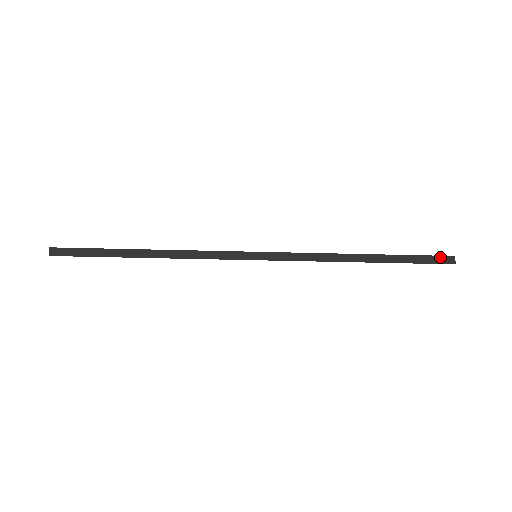
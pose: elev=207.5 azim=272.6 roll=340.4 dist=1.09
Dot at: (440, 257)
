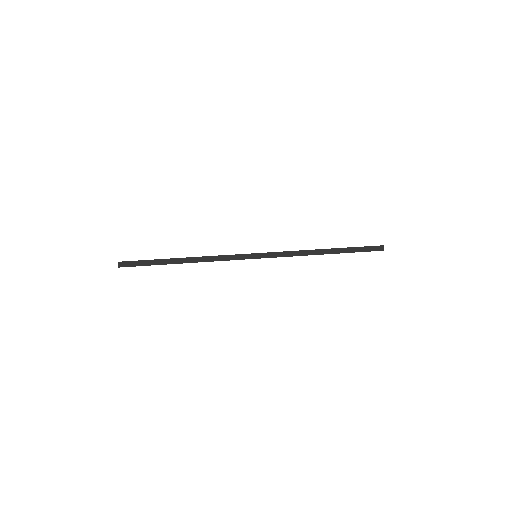
Dot at: (374, 247)
